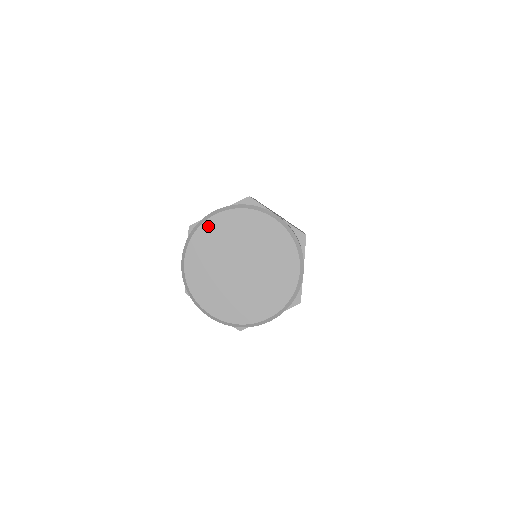
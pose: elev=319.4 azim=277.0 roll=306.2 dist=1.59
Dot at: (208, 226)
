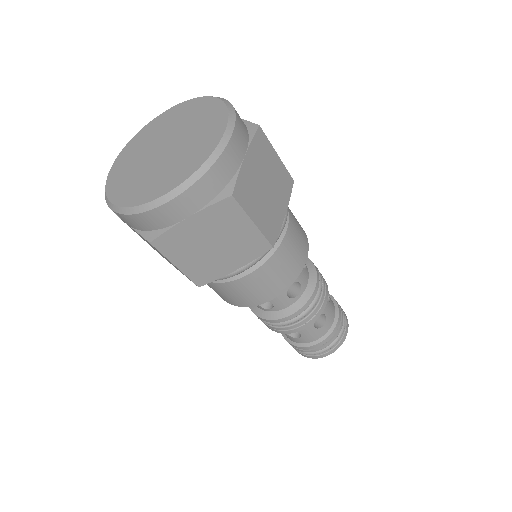
Dot at: (150, 125)
